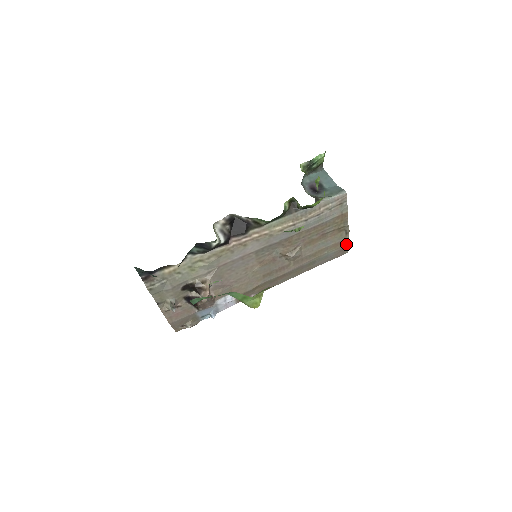
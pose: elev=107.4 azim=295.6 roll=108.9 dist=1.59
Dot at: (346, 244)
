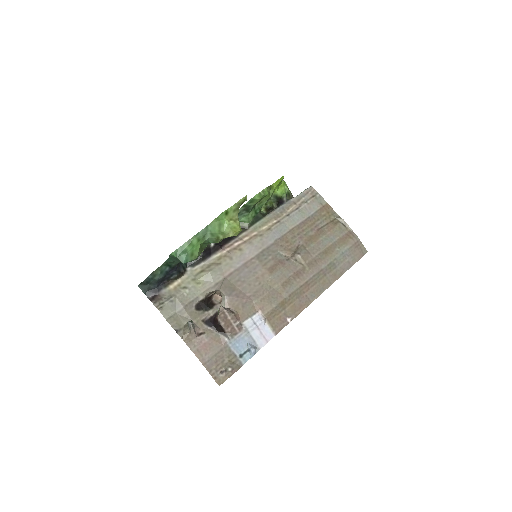
Dot at: (354, 237)
